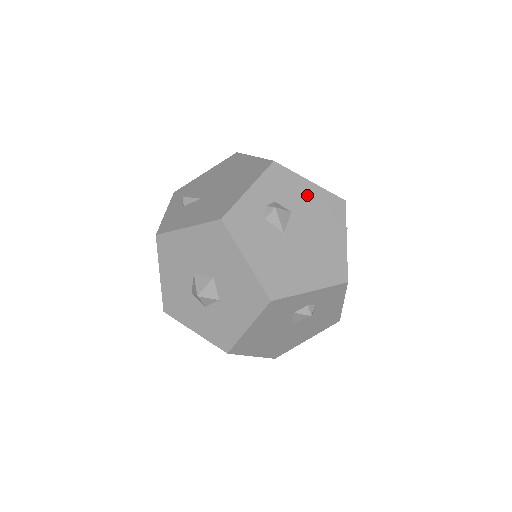
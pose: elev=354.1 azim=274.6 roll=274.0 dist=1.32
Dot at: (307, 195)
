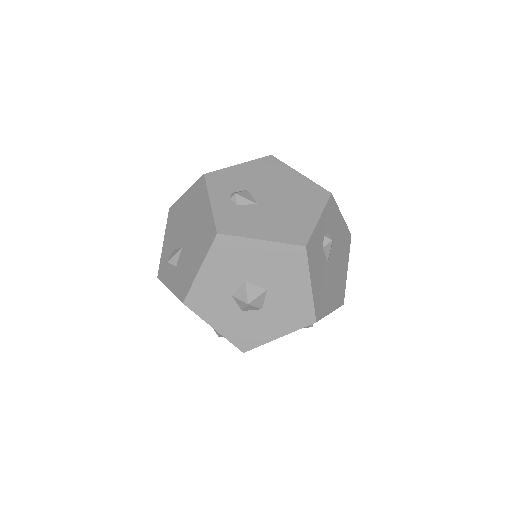
Dot at: (340, 228)
